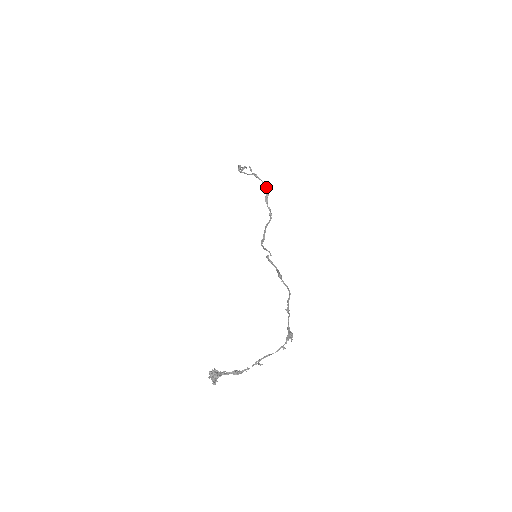
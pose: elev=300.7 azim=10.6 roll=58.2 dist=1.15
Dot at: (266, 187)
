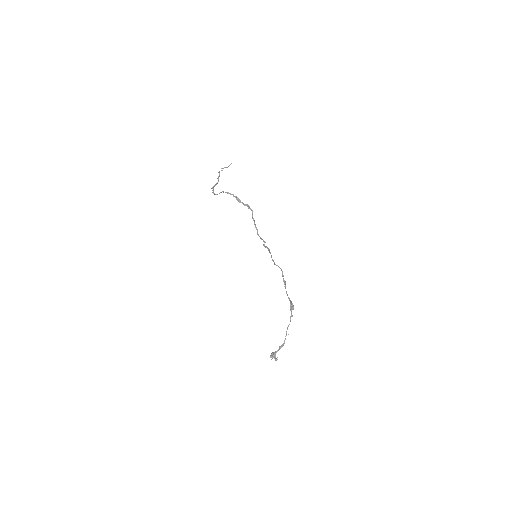
Dot at: occluded
